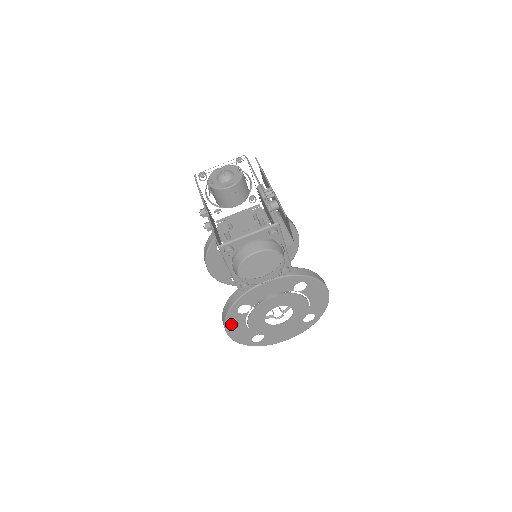
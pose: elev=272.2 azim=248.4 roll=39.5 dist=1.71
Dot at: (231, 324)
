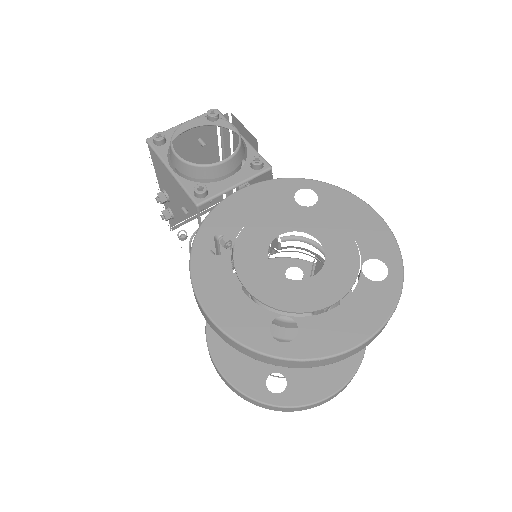
Dot at: (206, 284)
